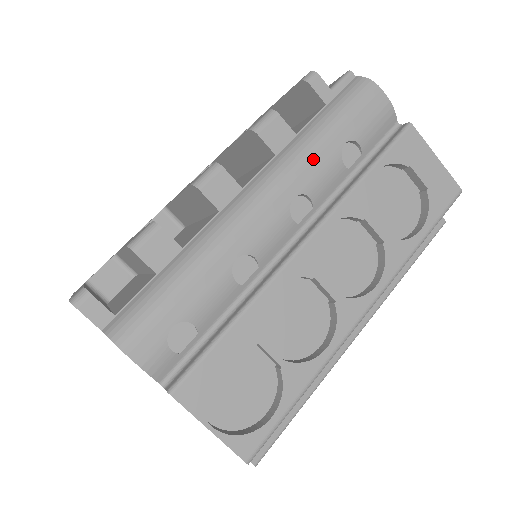
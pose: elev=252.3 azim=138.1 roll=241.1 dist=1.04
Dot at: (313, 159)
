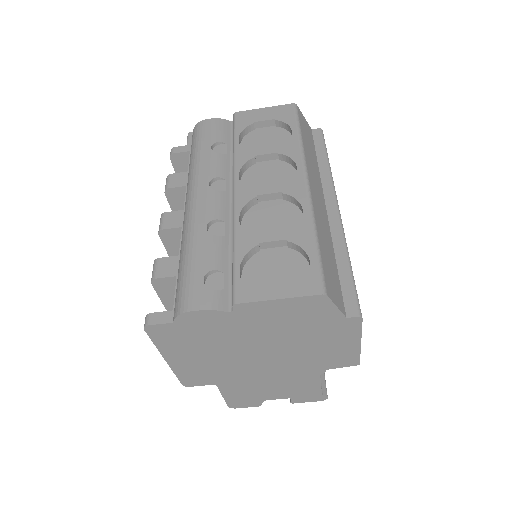
Dot at: (202, 165)
